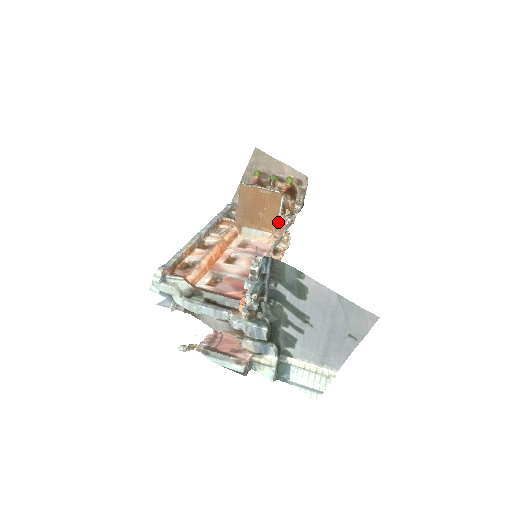
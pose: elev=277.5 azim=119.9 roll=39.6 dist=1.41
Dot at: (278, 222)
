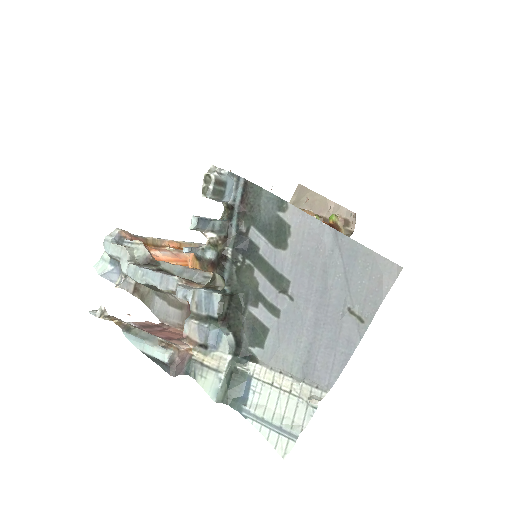
Dot at: occluded
